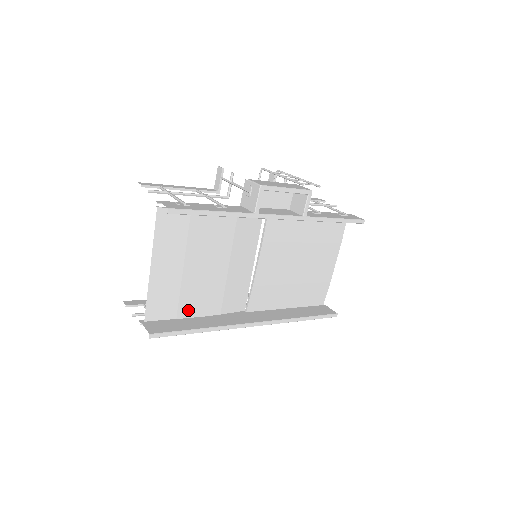
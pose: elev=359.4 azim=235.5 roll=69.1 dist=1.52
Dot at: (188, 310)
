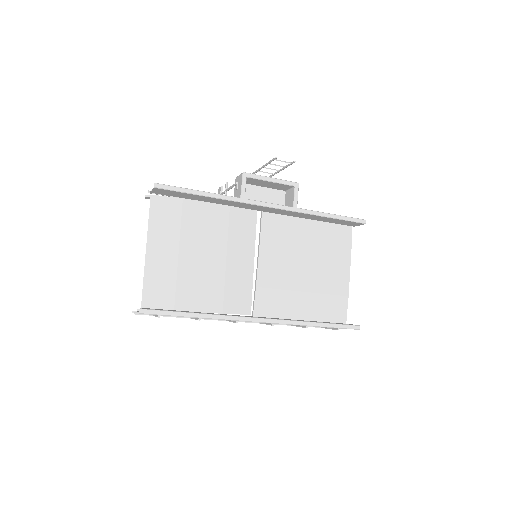
Dot at: (186, 302)
